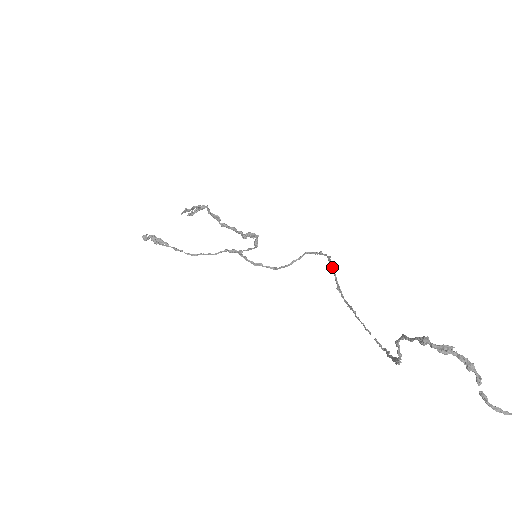
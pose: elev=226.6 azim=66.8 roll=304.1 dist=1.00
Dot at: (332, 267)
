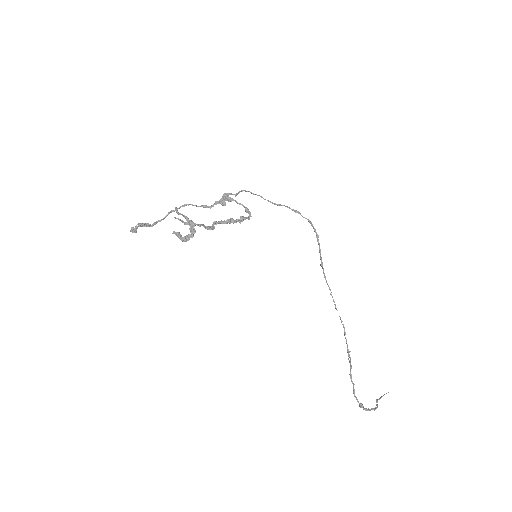
Dot at: (319, 249)
